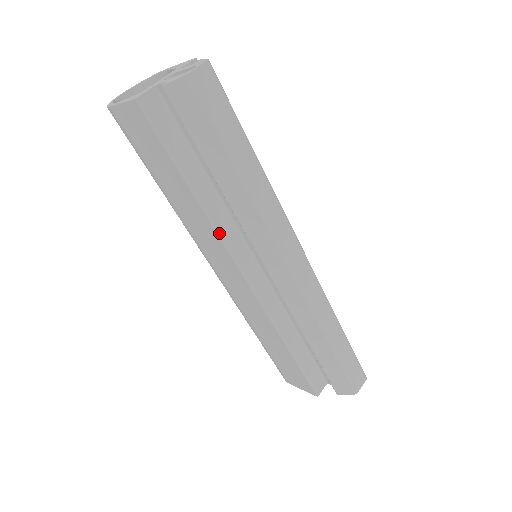
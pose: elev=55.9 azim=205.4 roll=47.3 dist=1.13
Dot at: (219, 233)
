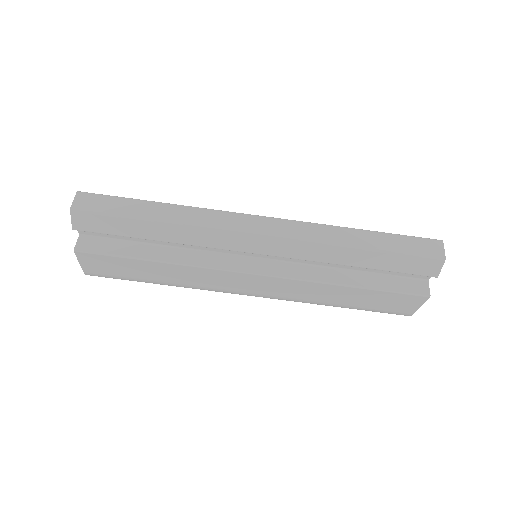
Dot at: (199, 266)
